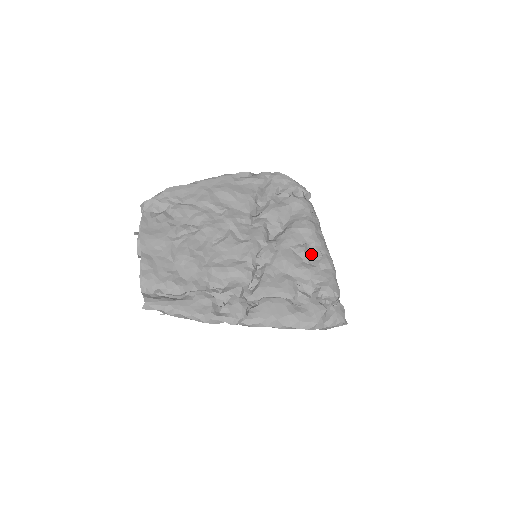
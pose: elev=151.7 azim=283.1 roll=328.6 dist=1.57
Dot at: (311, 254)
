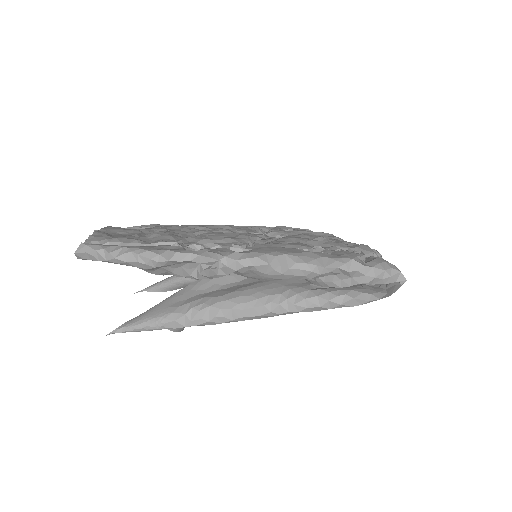
Dot at: occluded
